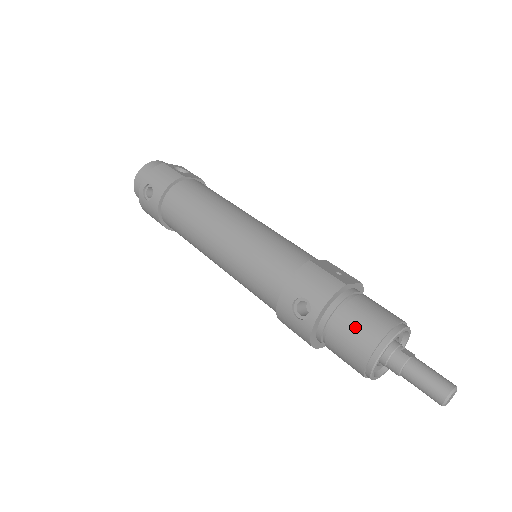
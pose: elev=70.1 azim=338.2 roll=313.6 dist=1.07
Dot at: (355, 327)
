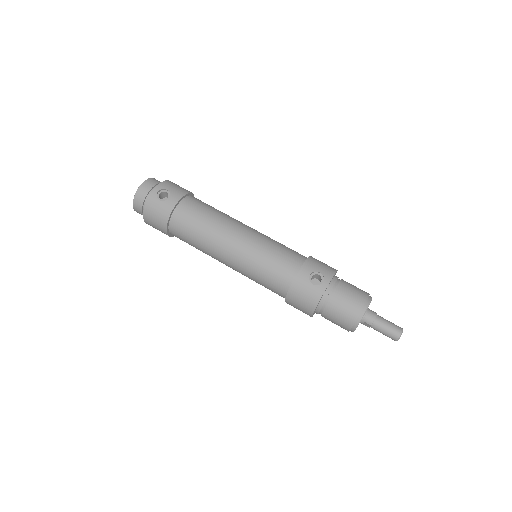
Dot at: (351, 291)
